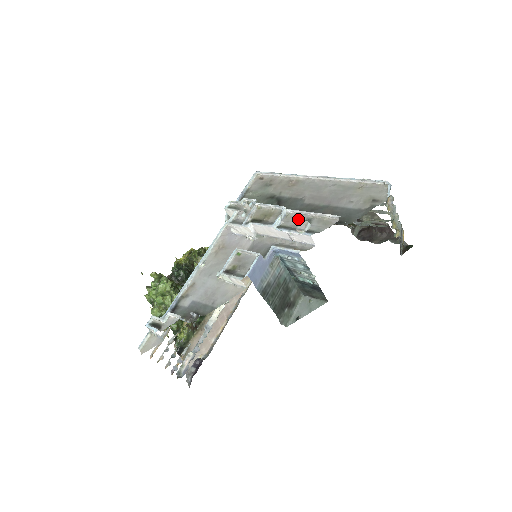
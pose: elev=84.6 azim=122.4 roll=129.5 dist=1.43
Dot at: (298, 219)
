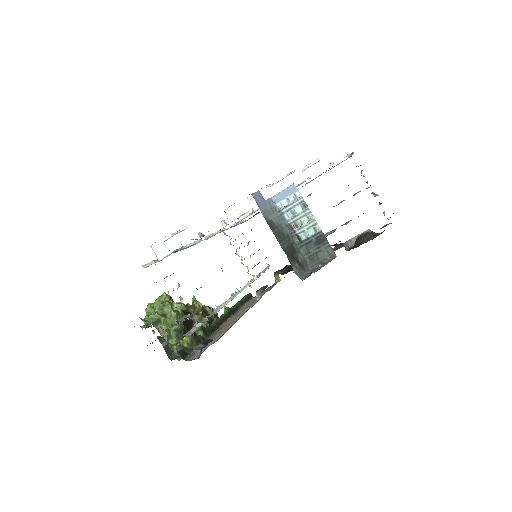
Dot at: occluded
